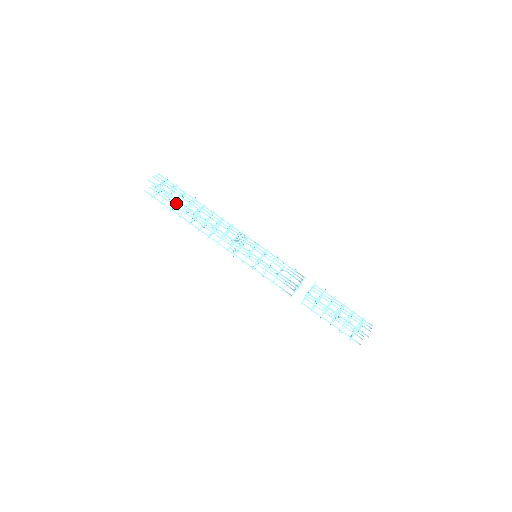
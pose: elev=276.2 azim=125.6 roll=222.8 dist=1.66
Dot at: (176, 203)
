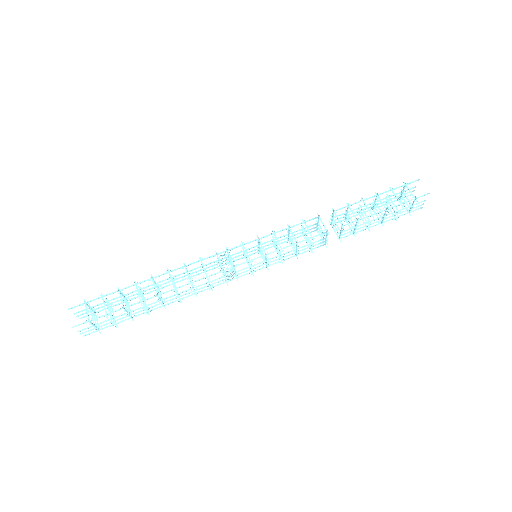
Dot at: (126, 316)
